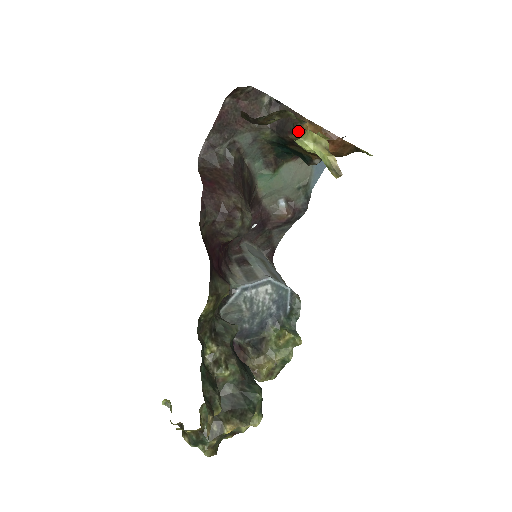
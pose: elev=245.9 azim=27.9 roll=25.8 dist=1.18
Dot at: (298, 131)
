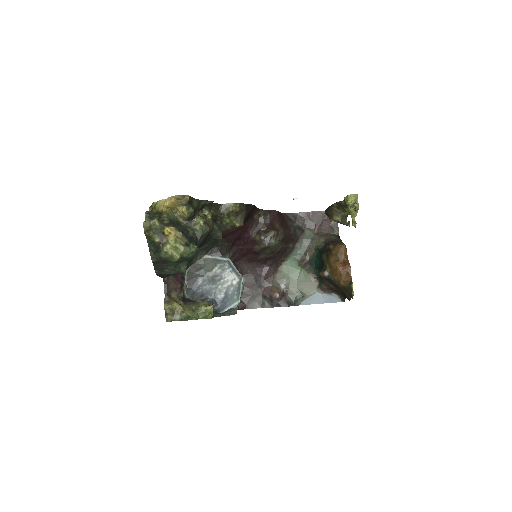
Dot at: (337, 245)
